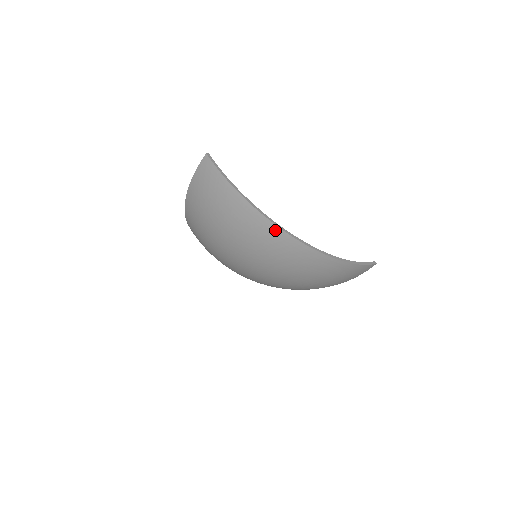
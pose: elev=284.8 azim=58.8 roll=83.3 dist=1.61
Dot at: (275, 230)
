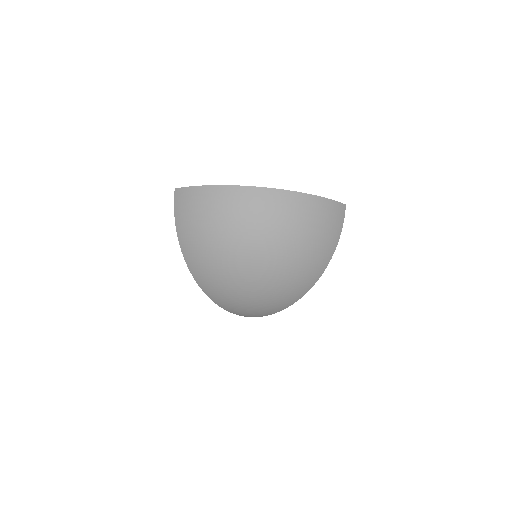
Dot at: (245, 190)
